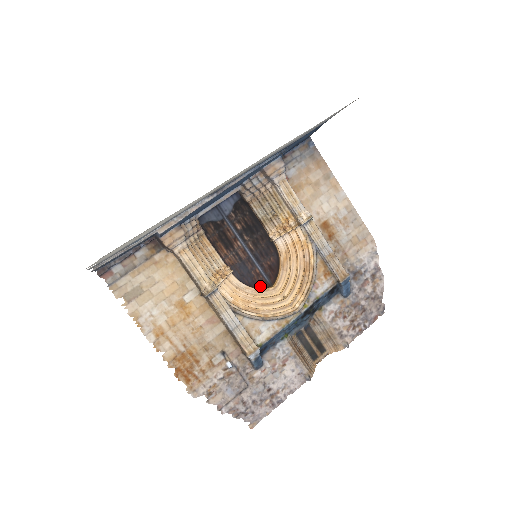
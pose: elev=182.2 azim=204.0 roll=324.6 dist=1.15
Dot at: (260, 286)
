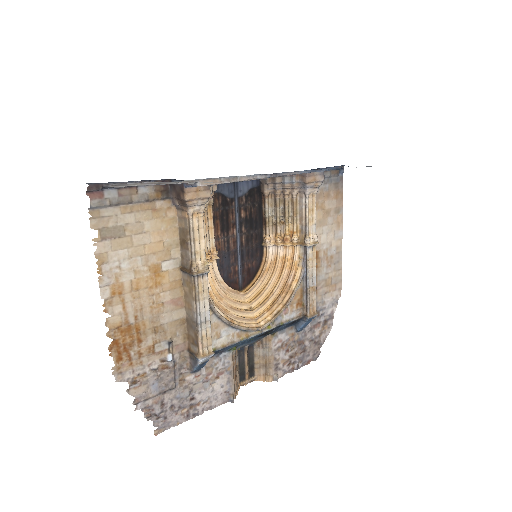
Dot at: (231, 285)
